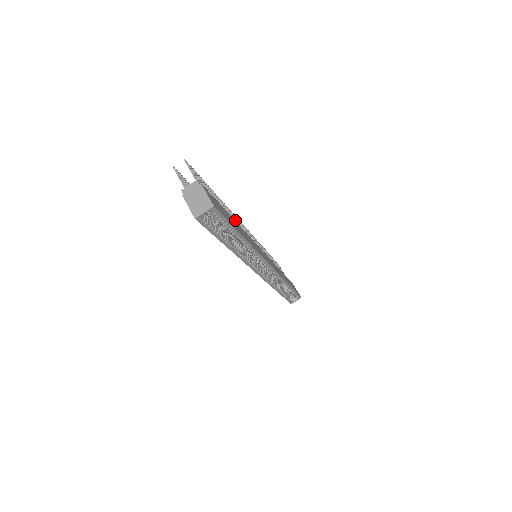
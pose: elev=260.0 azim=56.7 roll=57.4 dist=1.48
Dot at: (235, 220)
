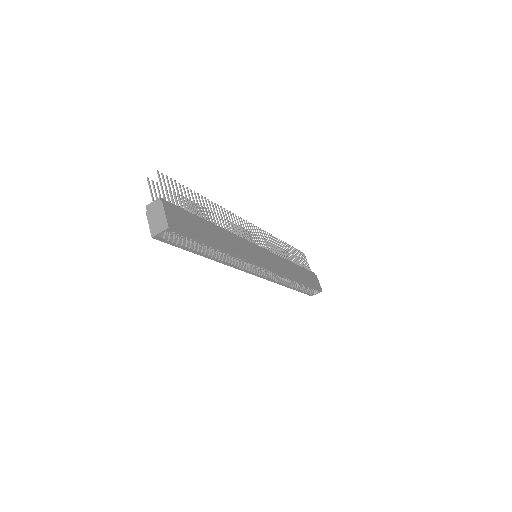
Dot at: (228, 223)
